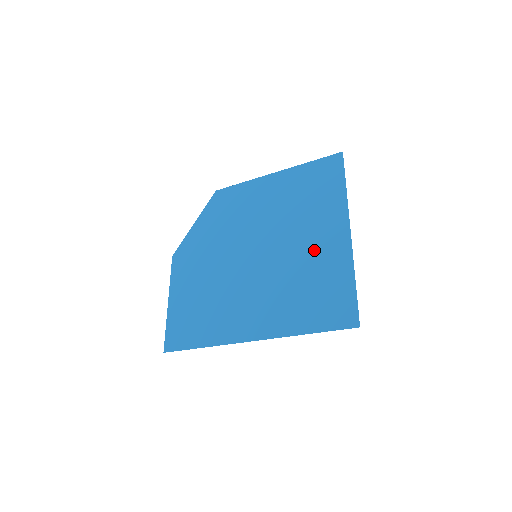
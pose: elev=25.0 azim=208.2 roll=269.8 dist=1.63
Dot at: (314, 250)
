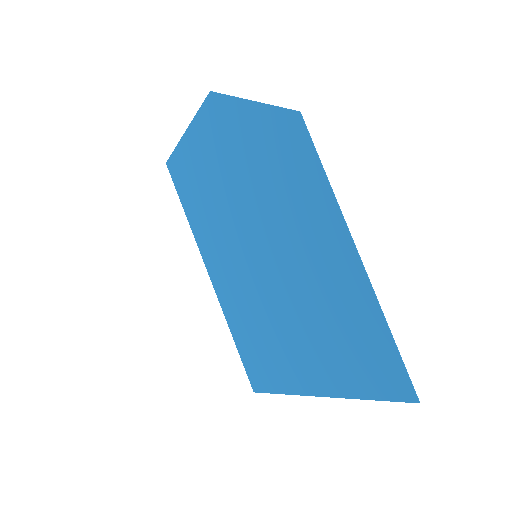
Dot at: (284, 345)
